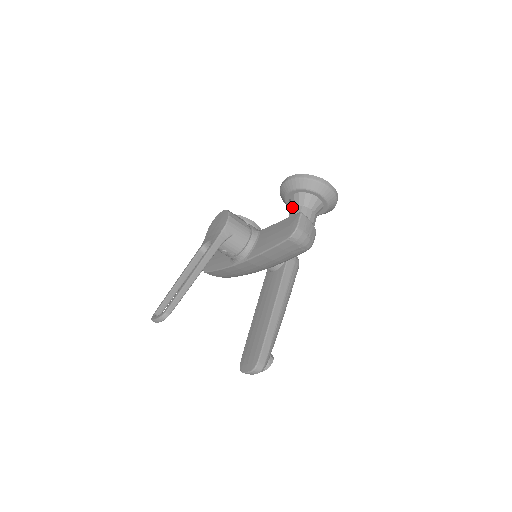
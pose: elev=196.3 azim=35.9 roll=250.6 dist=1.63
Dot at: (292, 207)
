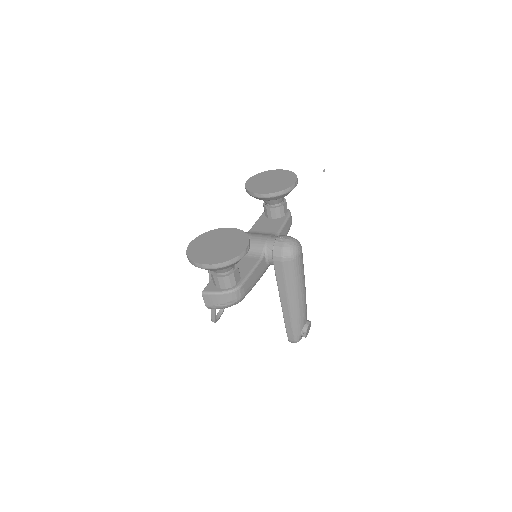
Dot at: occluded
